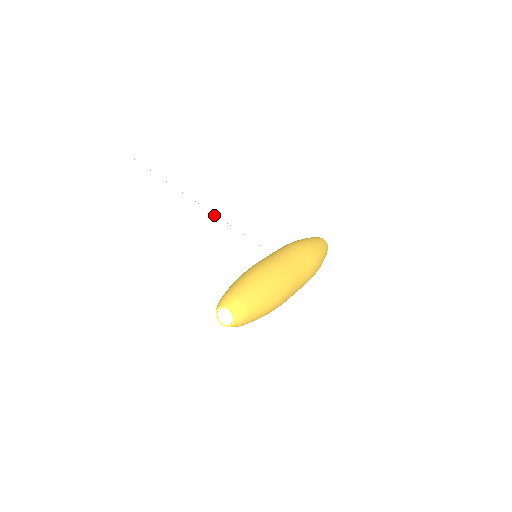
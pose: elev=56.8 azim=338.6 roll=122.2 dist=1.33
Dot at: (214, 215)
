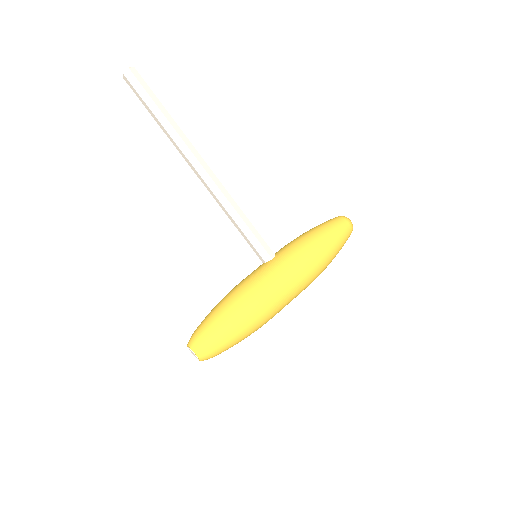
Dot at: (223, 195)
